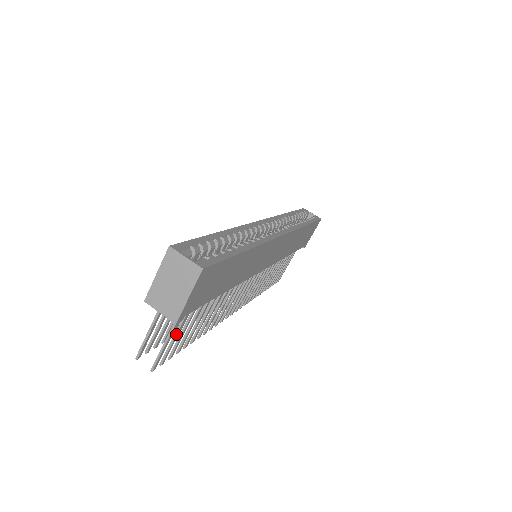
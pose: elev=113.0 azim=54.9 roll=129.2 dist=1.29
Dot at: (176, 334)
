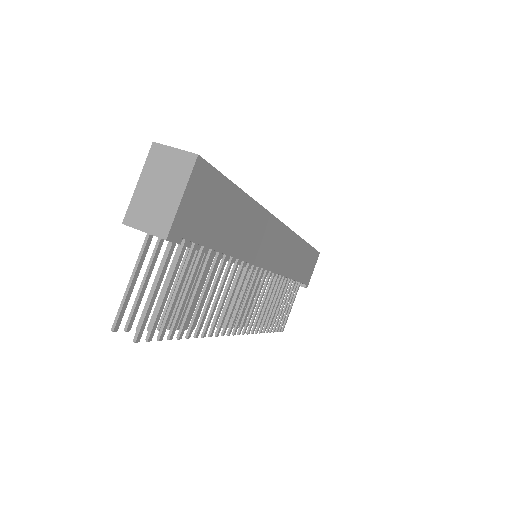
Dot at: (167, 287)
